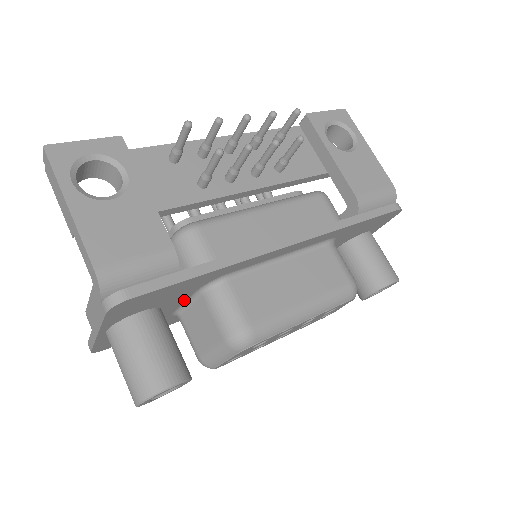
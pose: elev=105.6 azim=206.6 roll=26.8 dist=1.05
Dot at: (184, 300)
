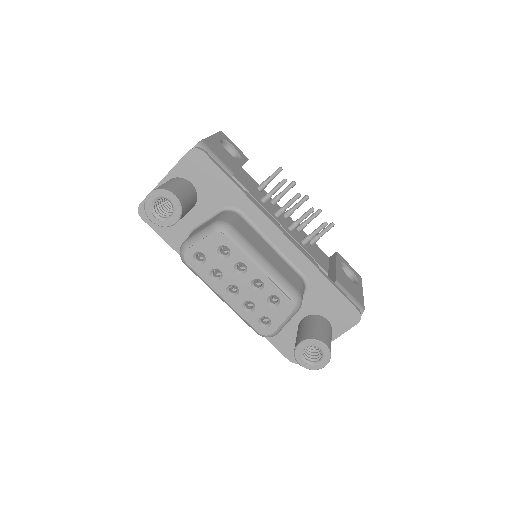
Dot at: (208, 214)
